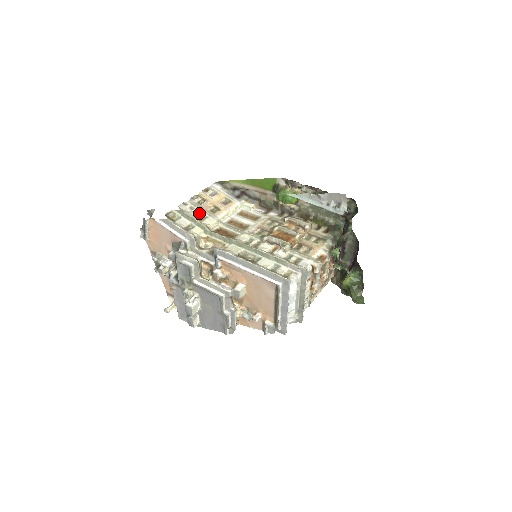
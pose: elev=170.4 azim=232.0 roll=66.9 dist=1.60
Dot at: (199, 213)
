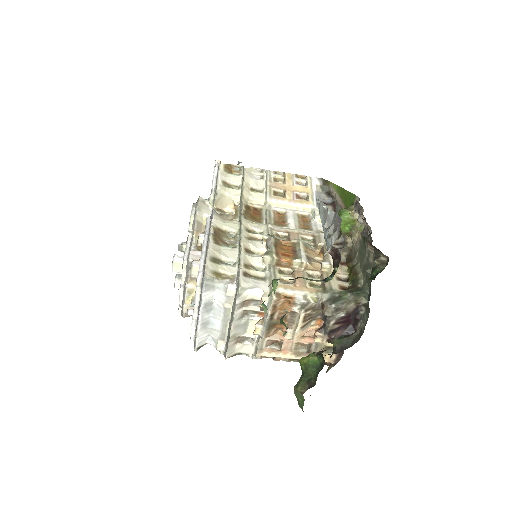
Dot at: (261, 185)
